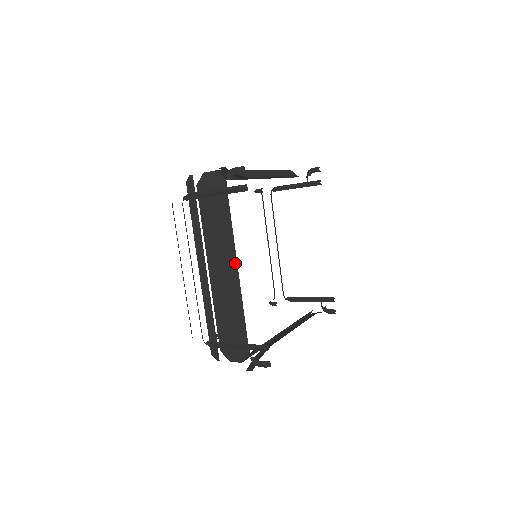
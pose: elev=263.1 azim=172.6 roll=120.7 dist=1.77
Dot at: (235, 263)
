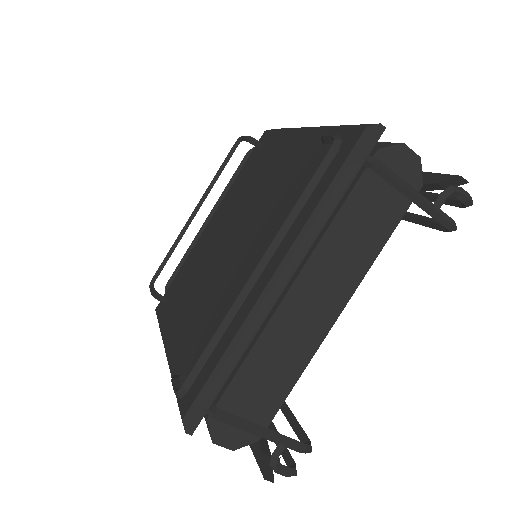
Dot at: (342, 305)
